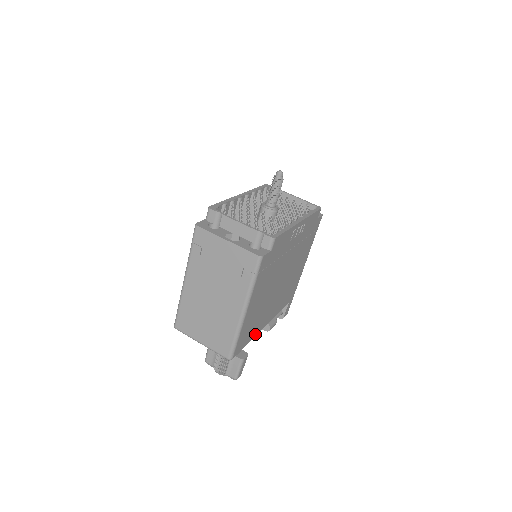
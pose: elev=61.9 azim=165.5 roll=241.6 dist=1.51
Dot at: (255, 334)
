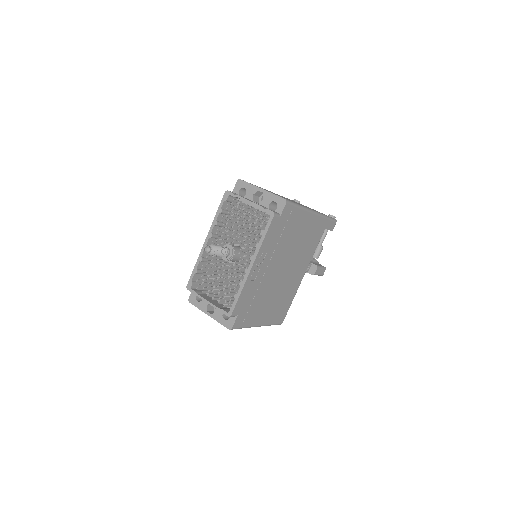
Dot at: (295, 292)
